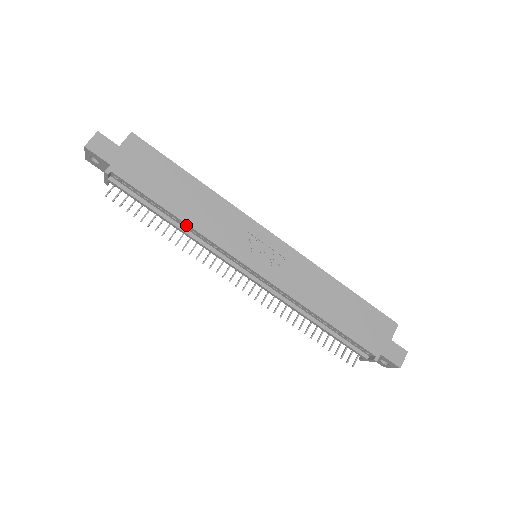
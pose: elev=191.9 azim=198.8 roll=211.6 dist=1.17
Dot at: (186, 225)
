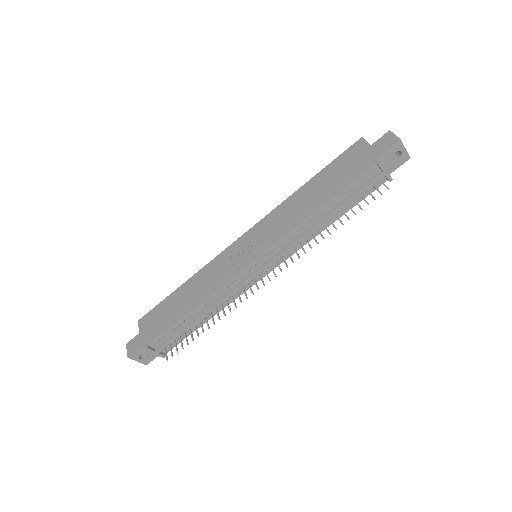
Dot at: (203, 304)
